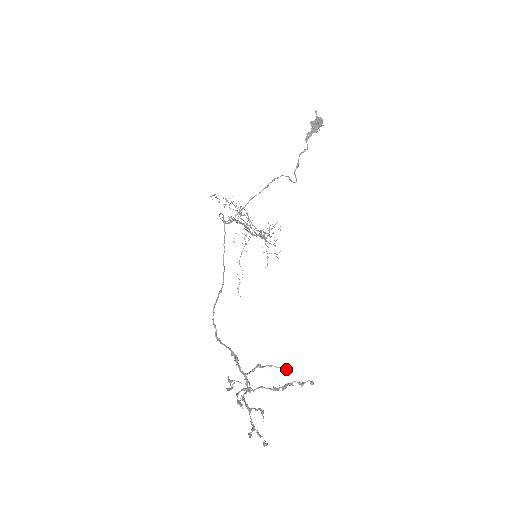
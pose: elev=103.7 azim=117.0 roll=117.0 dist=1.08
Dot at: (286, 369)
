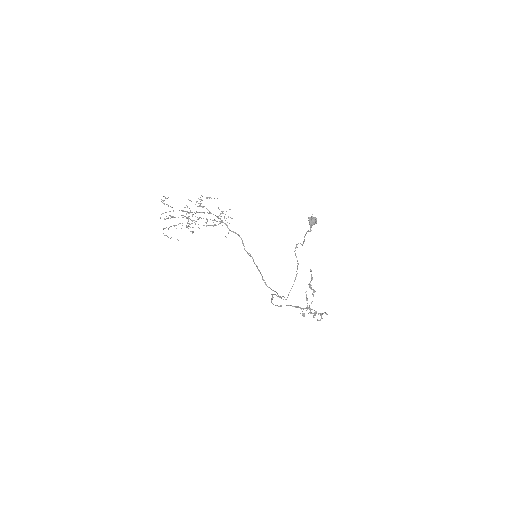
Dot at: occluded
